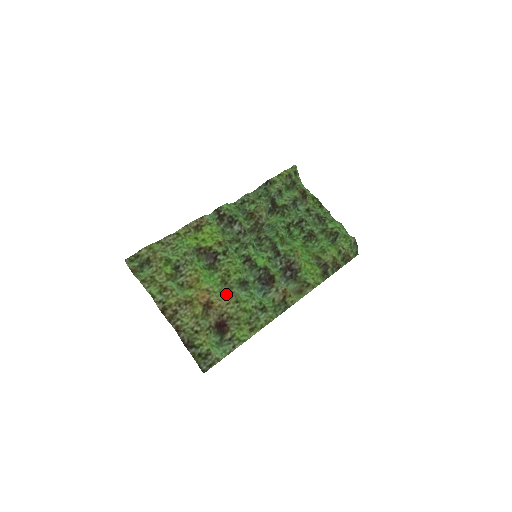
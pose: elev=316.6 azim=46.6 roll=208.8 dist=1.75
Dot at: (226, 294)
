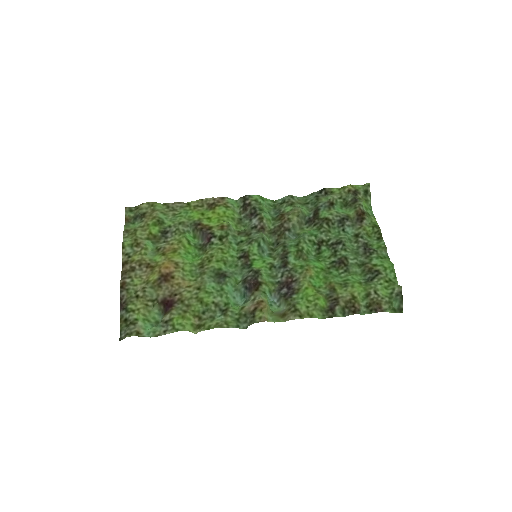
Dot at: (196, 278)
